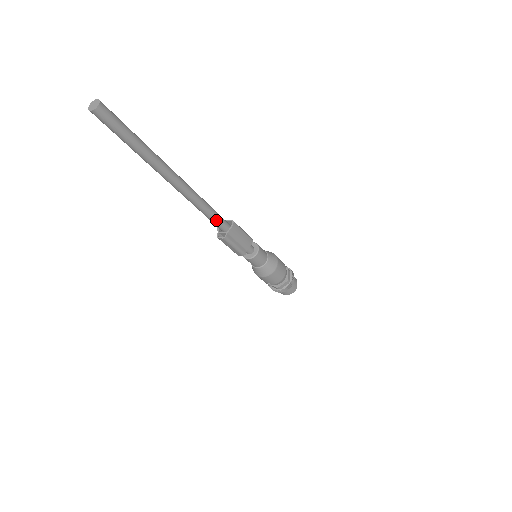
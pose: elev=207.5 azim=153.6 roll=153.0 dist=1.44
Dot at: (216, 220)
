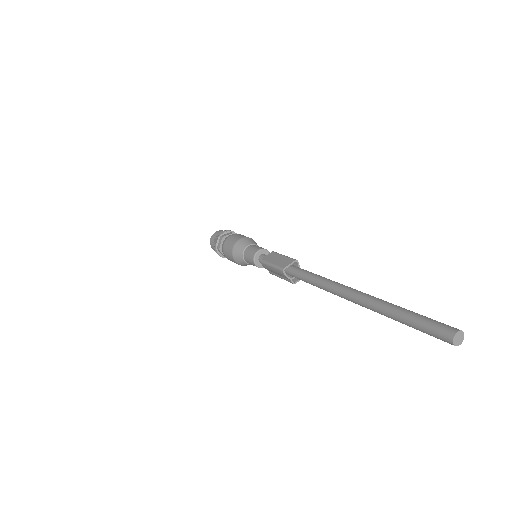
Dot at: occluded
